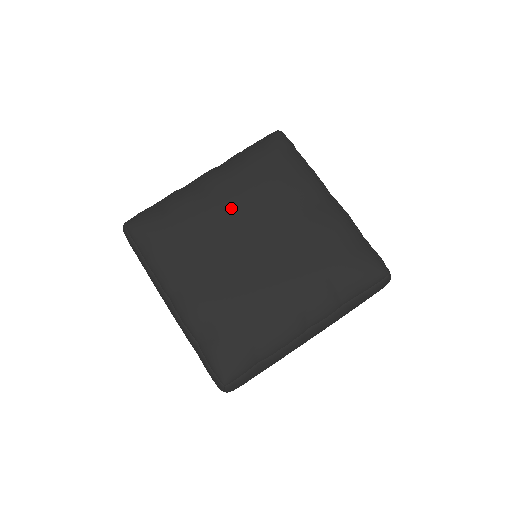
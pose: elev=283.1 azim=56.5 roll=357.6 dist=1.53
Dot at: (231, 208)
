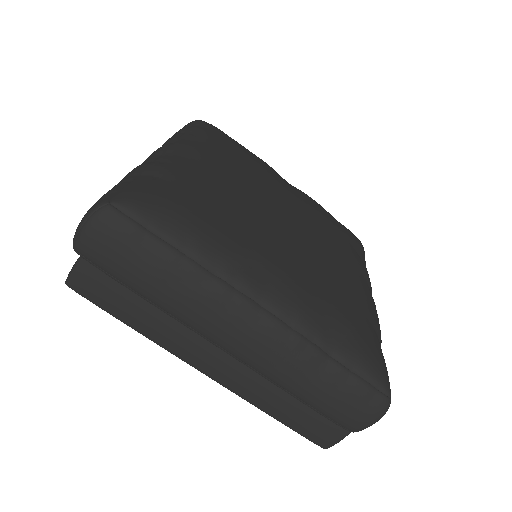
Dot at: (240, 179)
